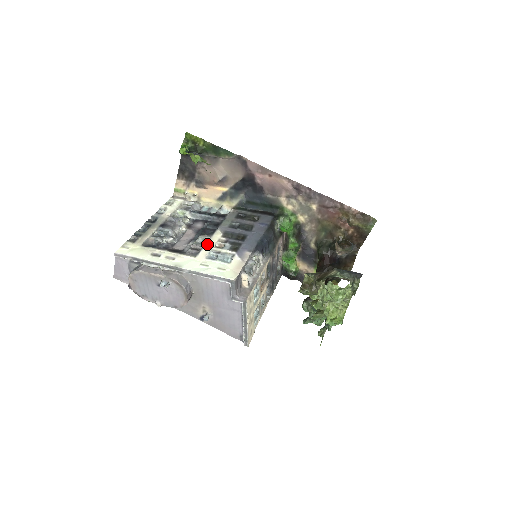
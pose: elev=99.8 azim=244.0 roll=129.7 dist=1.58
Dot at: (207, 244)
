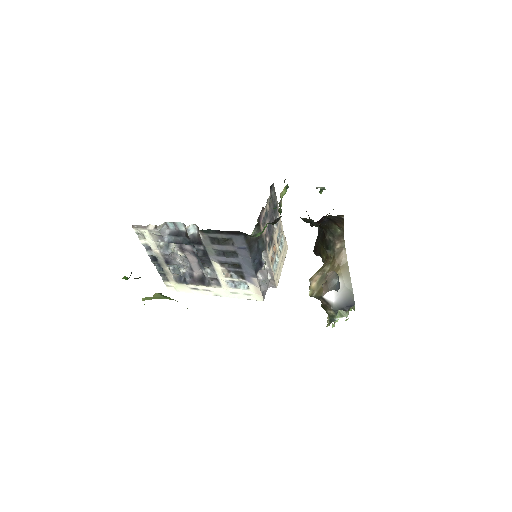
Dot at: (218, 276)
